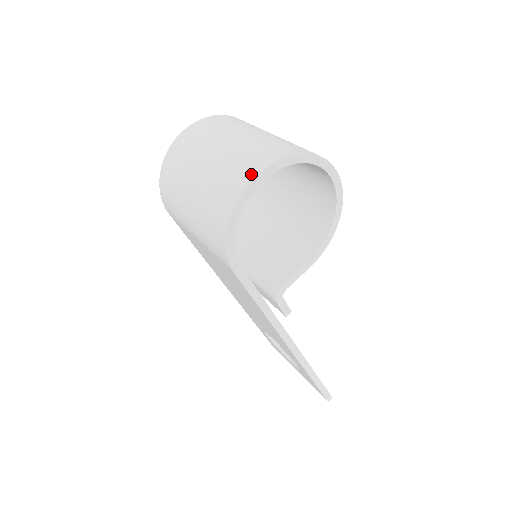
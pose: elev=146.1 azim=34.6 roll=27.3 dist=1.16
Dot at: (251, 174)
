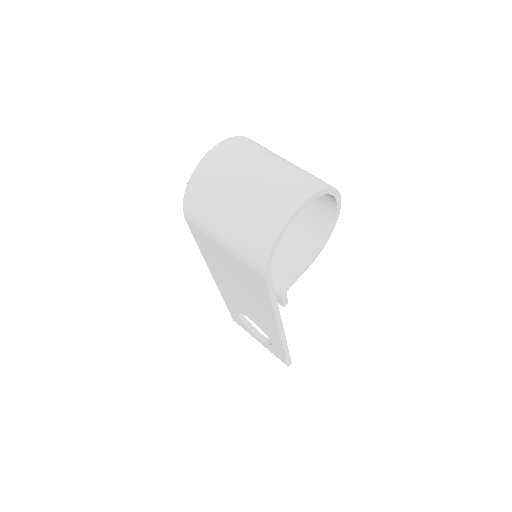
Dot at: (292, 205)
